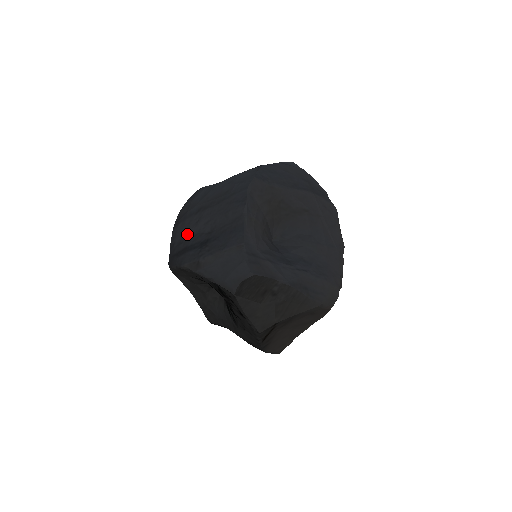
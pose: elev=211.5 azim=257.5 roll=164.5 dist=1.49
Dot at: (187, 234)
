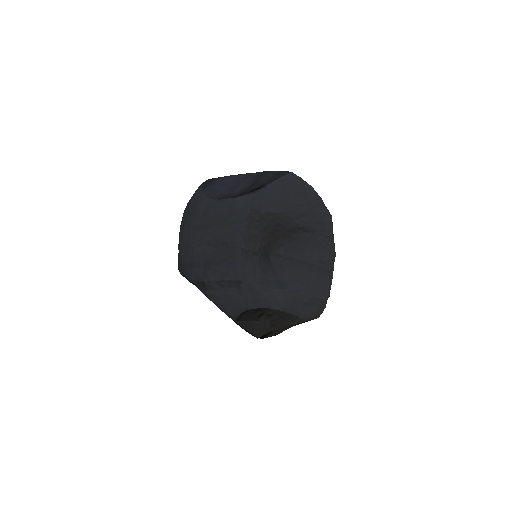
Dot at: (192, 248)
